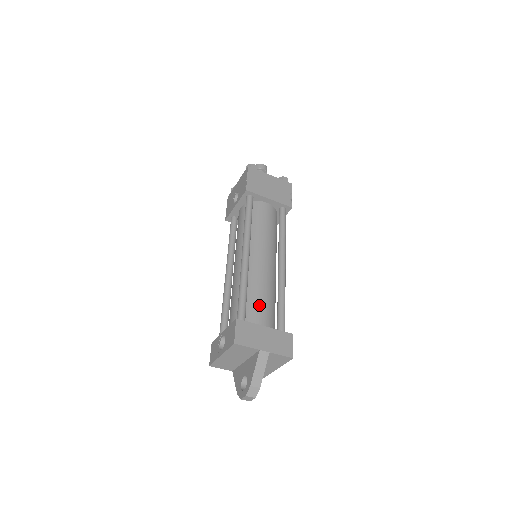
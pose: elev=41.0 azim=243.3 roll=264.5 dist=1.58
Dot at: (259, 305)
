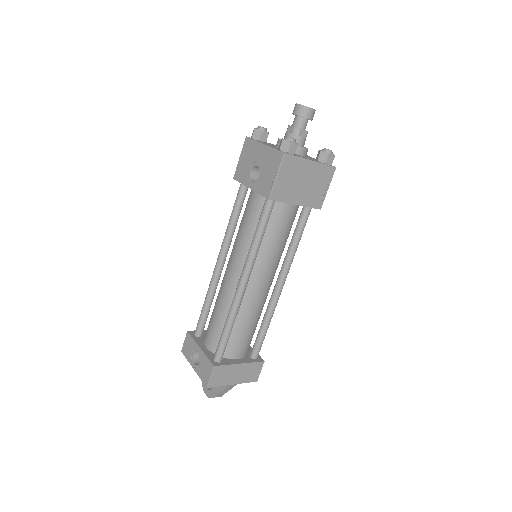
Dot at: (241, 337)
